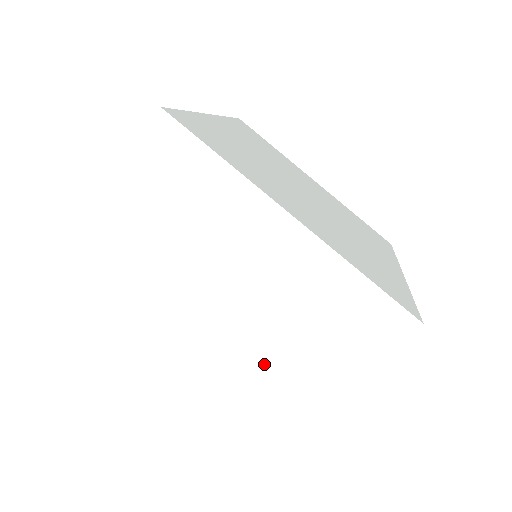
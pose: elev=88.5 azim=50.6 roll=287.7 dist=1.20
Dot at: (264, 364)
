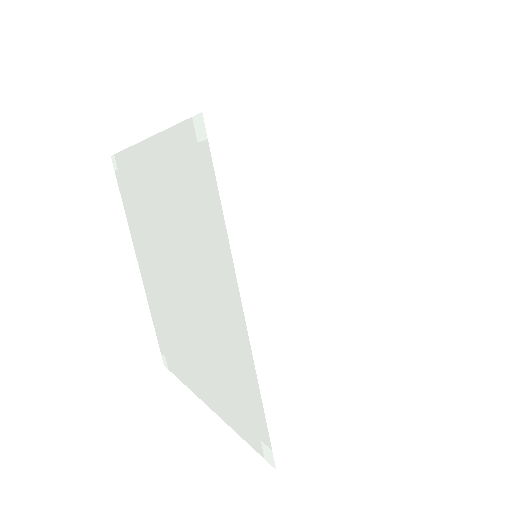
Dot at: (326, 355)
